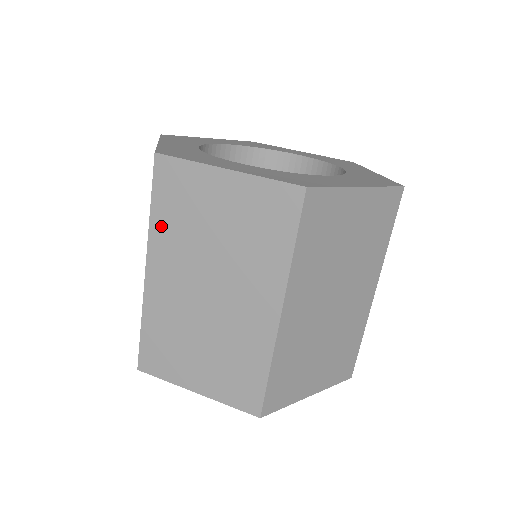
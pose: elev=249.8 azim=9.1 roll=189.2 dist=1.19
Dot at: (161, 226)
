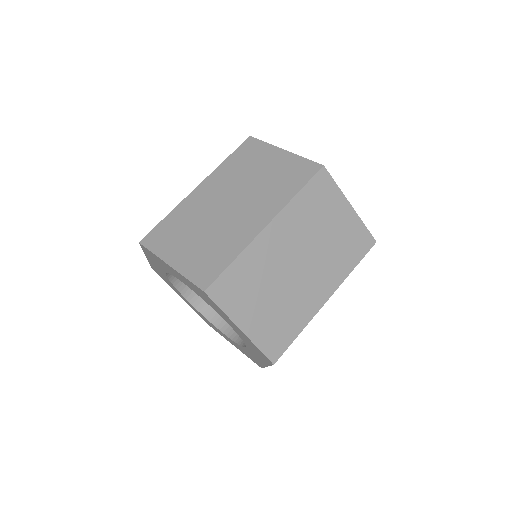
Dot at: (226, 167)
